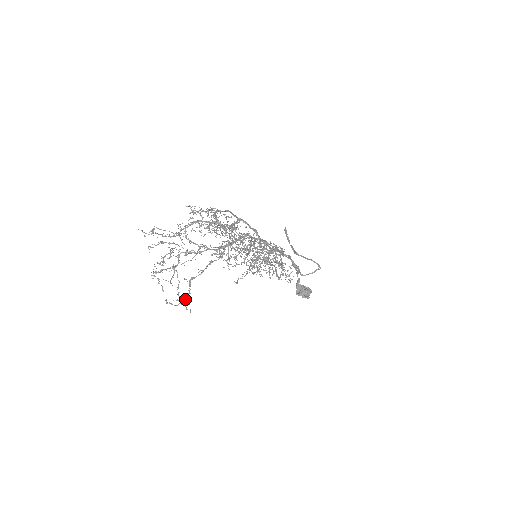
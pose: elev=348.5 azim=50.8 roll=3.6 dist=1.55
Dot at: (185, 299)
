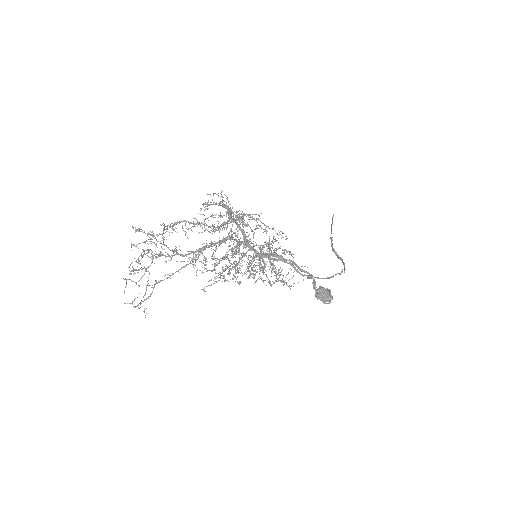
Dot at: (140, 303)
